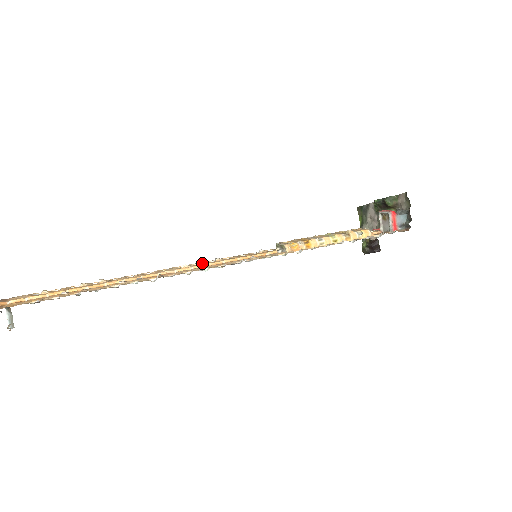
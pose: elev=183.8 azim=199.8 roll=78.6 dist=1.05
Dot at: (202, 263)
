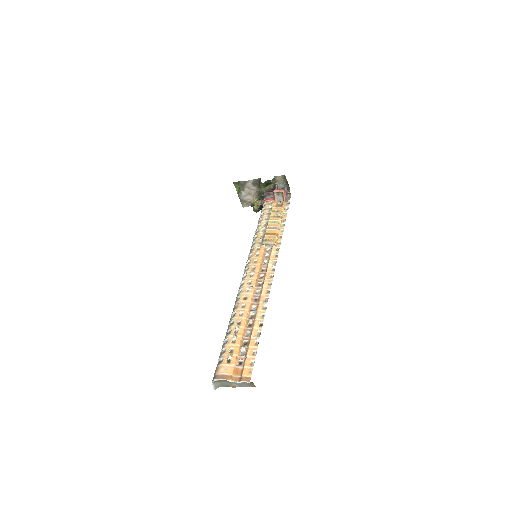
Dot at: (252, 280)
